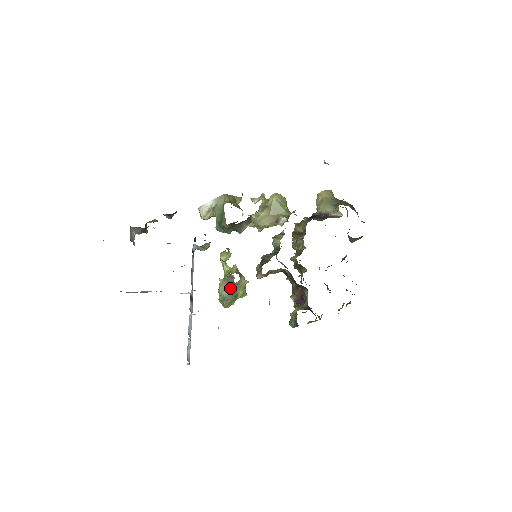
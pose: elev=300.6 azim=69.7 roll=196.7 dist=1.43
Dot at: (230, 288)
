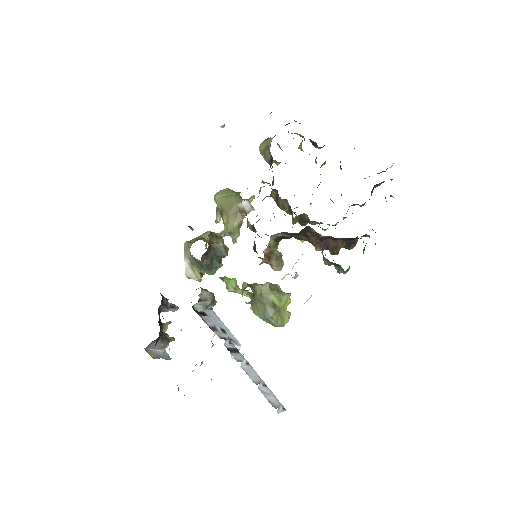
Dot at: (261, 305)
